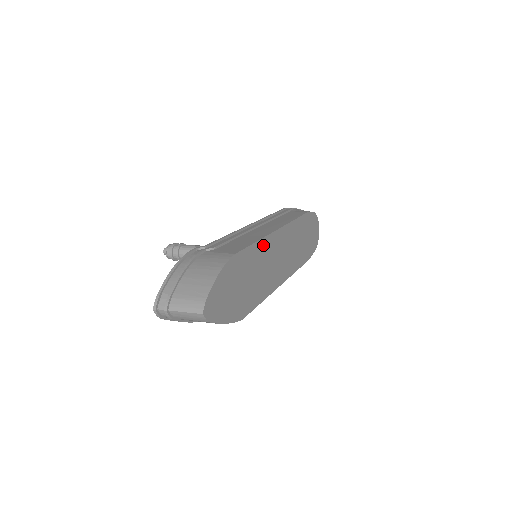
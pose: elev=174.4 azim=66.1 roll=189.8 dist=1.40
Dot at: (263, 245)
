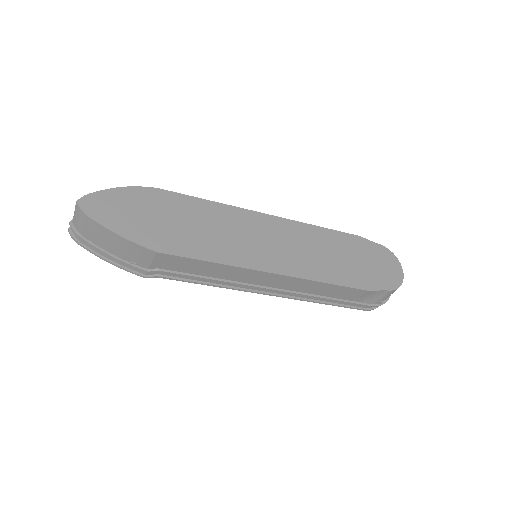
Dot at: (226, 211)
